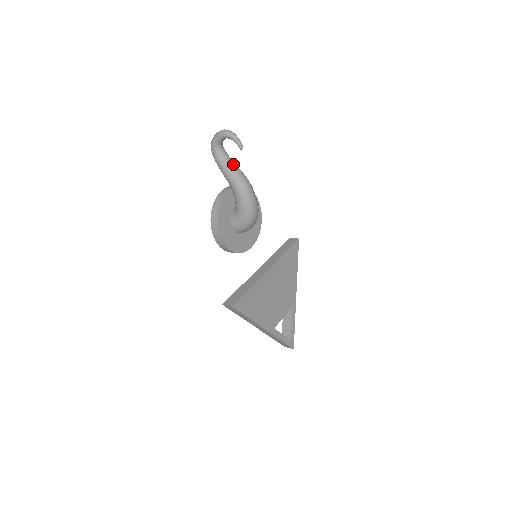
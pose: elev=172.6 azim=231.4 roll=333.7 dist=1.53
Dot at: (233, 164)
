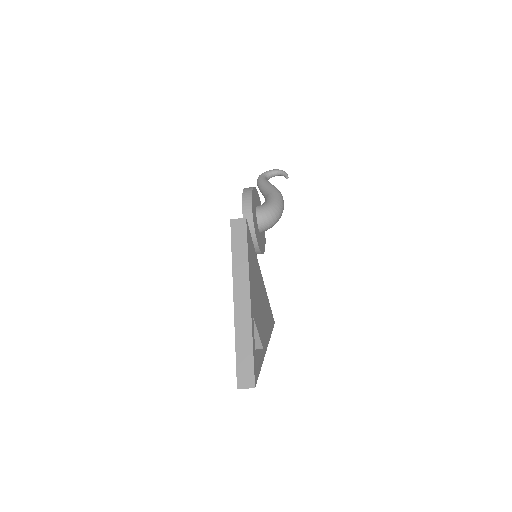
Dot at: occluded
